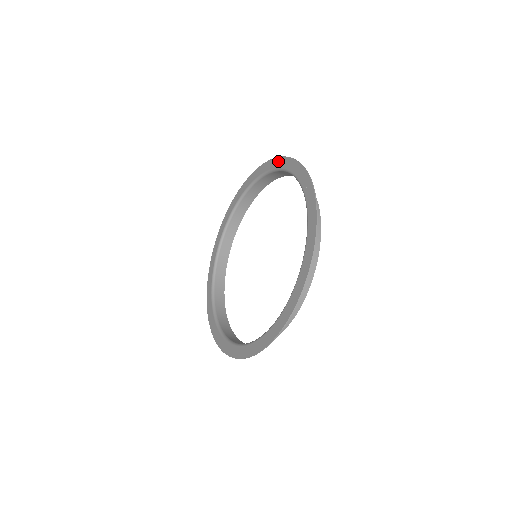
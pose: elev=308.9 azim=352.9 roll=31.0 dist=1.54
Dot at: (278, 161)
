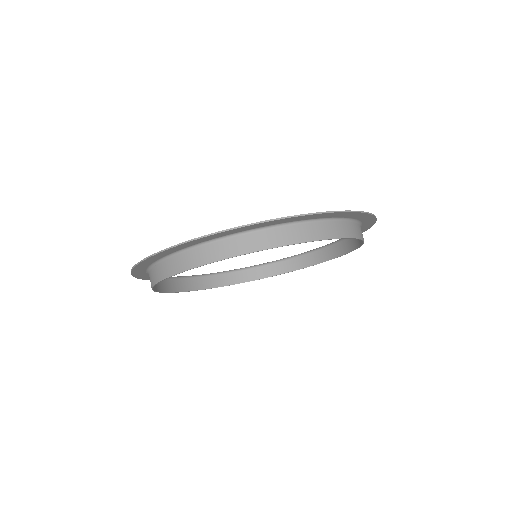
Dot at: occluded
